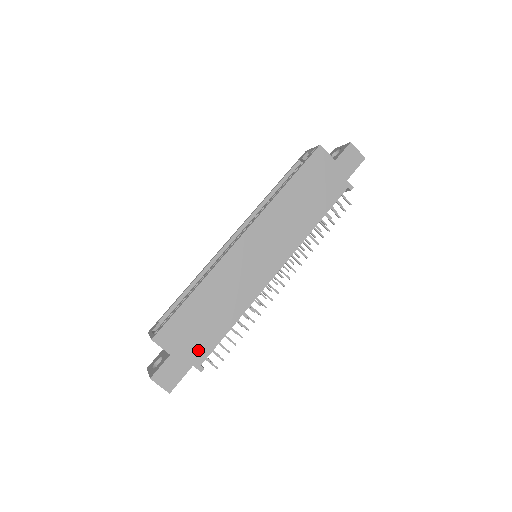
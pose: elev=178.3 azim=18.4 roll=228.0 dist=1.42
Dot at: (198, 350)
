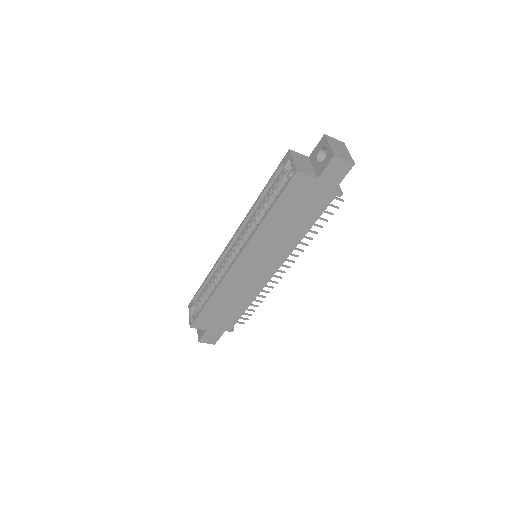
Dot at: (226, 324)
